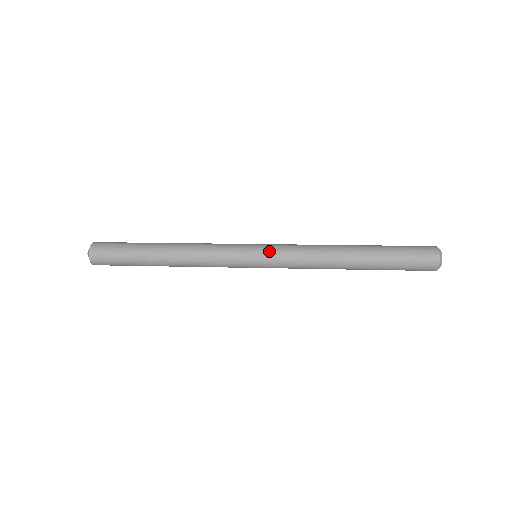
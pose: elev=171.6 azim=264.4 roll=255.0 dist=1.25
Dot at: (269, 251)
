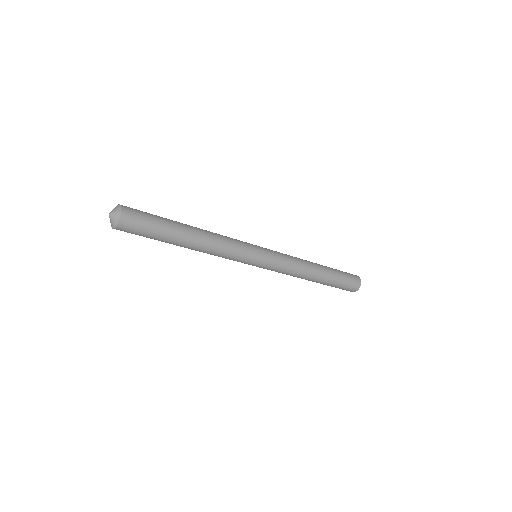
Dot at: (270, 250)
